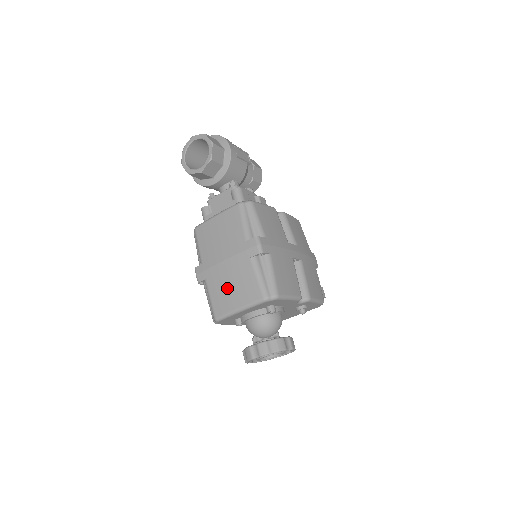
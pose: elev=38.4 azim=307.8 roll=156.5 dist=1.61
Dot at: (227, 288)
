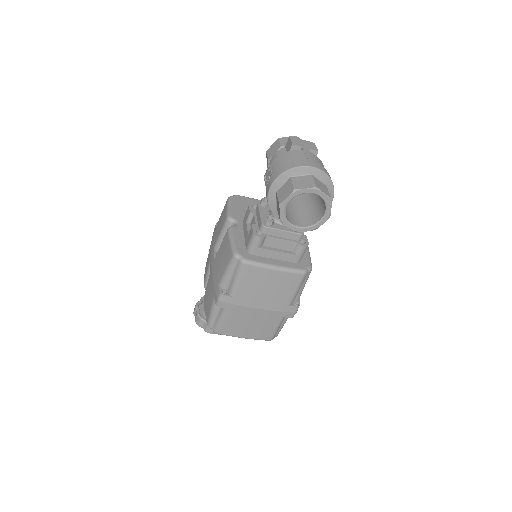
Dot at: (246, 325)
